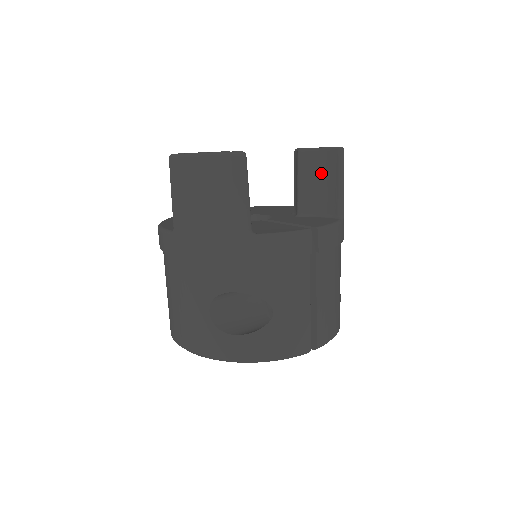
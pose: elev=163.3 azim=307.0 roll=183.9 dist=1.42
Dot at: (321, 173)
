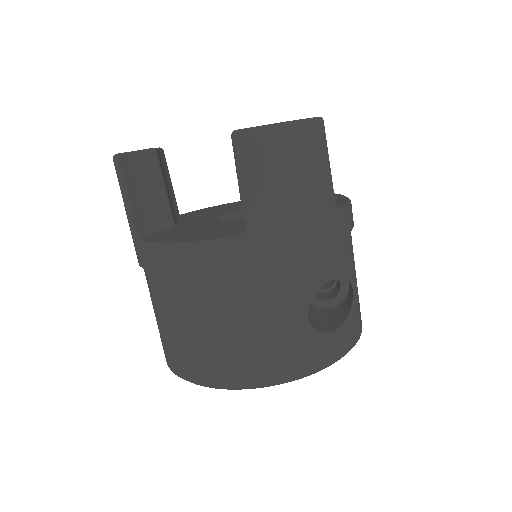
Dot at: occluded
